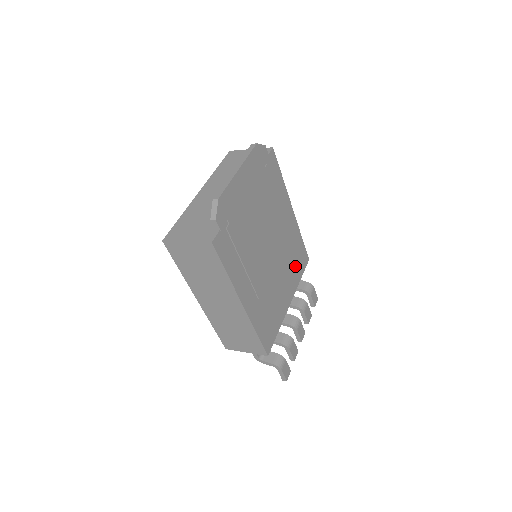
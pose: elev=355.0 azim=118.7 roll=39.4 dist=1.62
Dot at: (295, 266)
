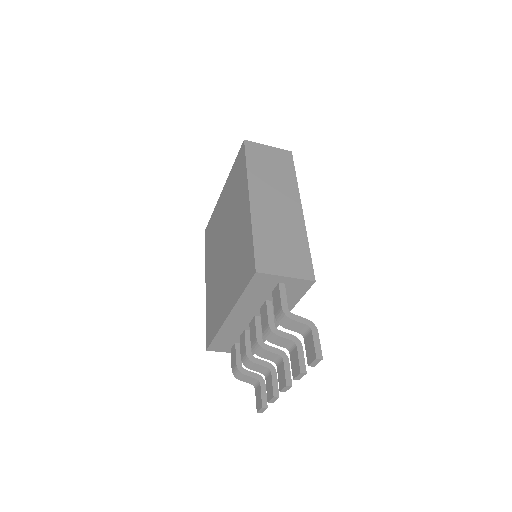
Dot at: occluded
